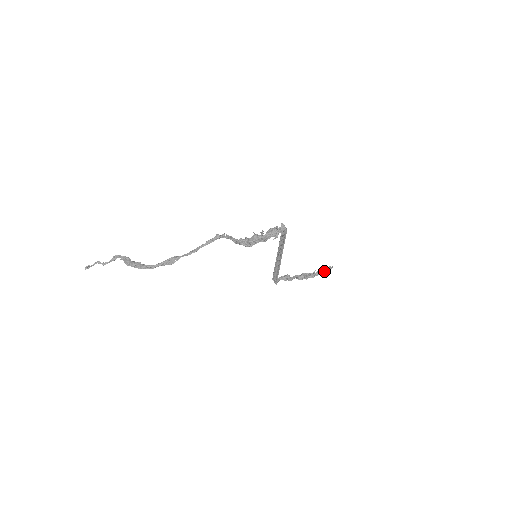
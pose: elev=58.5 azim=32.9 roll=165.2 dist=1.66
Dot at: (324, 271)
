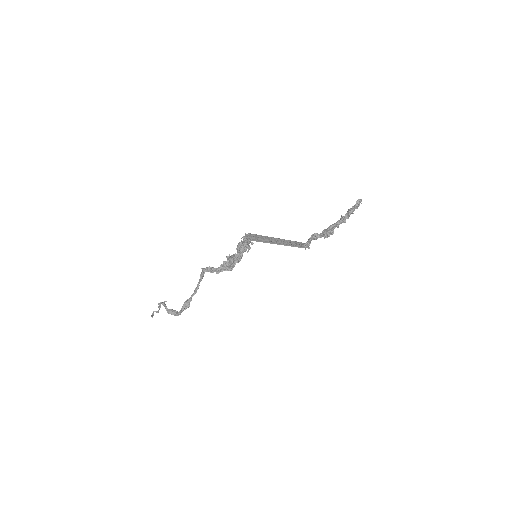
Dot at: (354, 209)
